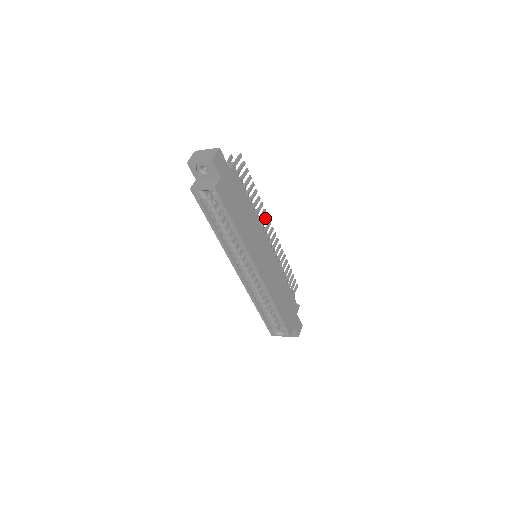
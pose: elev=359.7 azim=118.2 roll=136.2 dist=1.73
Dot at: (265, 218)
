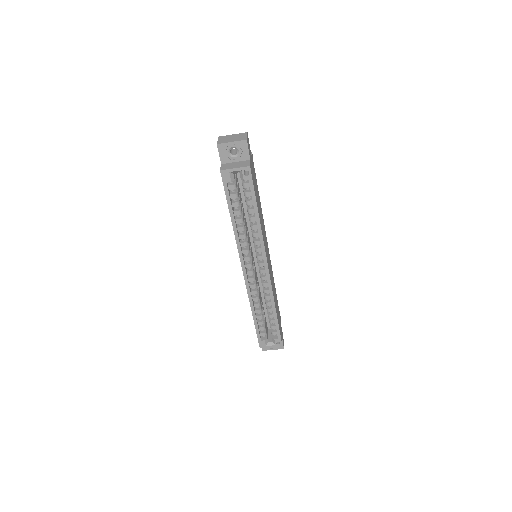
Dot at: occluded
